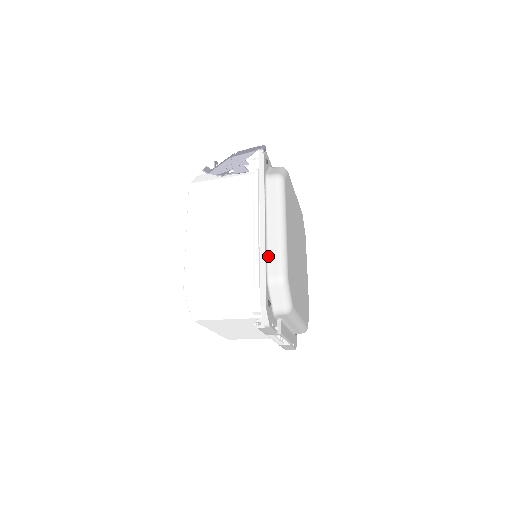
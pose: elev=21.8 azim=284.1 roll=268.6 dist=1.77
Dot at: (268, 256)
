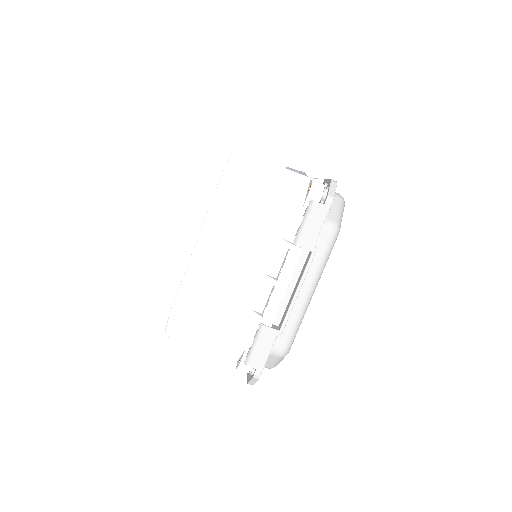
Dot at: occluded
